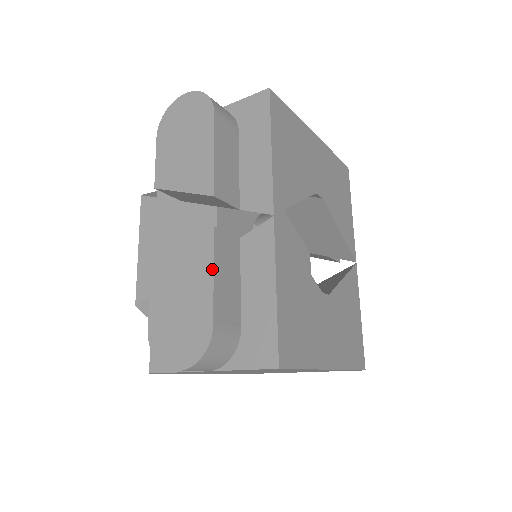
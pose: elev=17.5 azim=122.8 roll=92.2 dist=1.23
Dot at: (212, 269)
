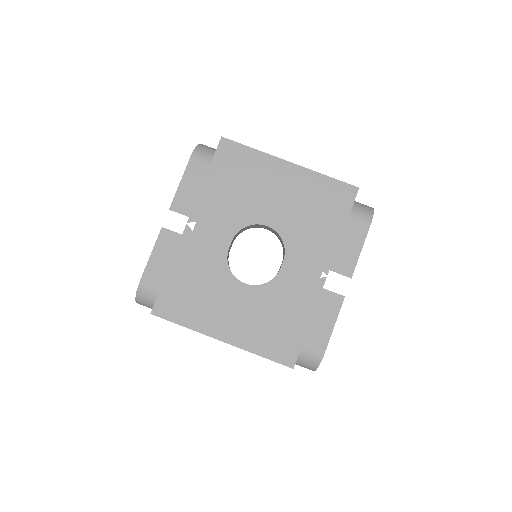
Dot at: (152, 251)
